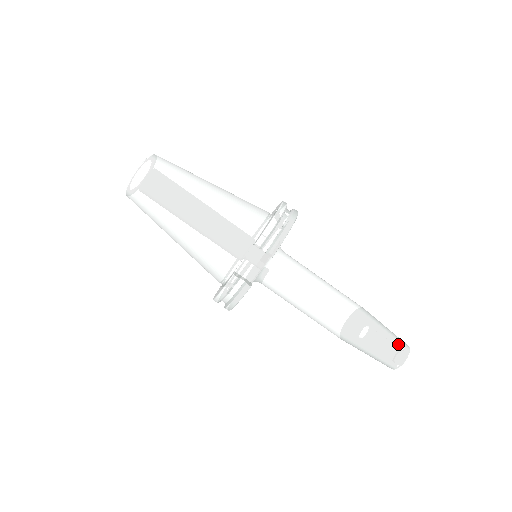
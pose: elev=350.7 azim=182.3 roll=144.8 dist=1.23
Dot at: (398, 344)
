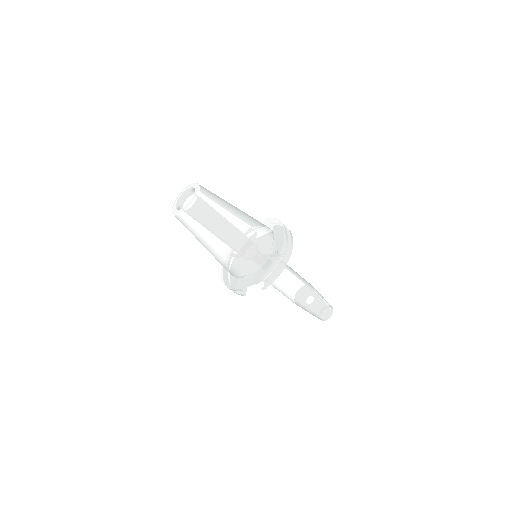
Dot at: (326, 313)
